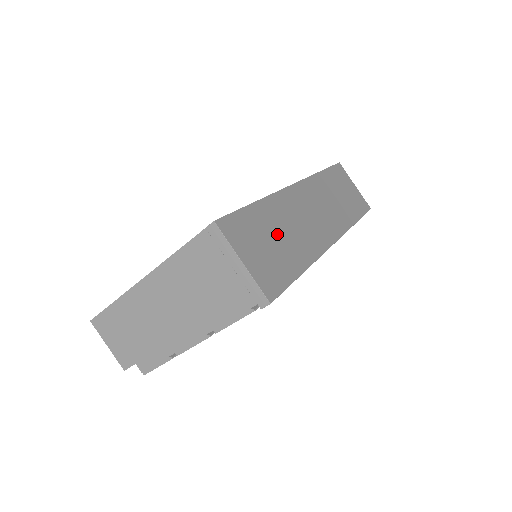
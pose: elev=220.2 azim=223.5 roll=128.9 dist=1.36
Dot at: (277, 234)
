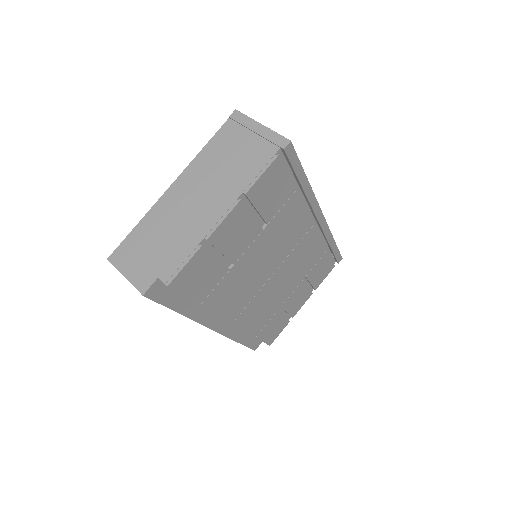
Dot at: occluded
